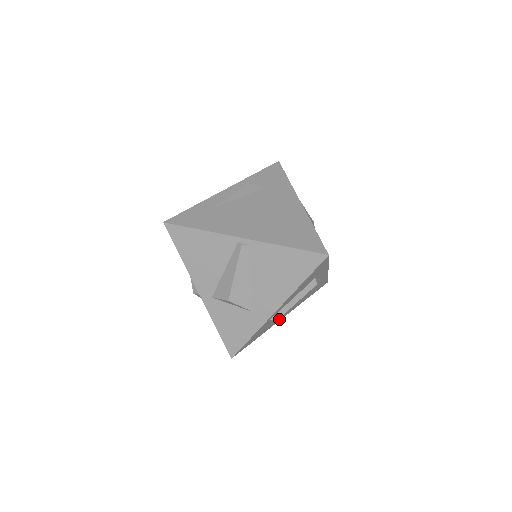
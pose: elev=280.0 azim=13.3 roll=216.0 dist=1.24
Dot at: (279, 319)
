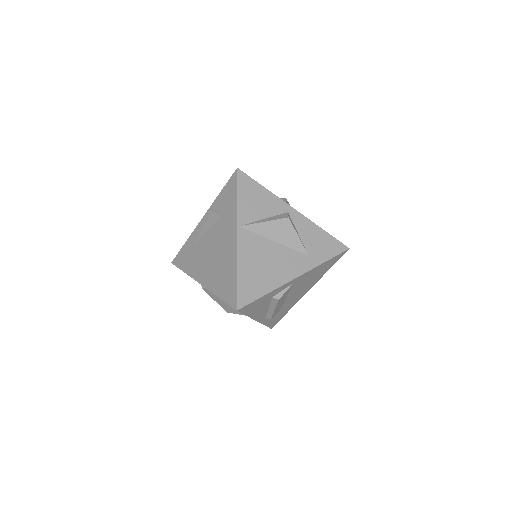
Dot at: (299, 297)
